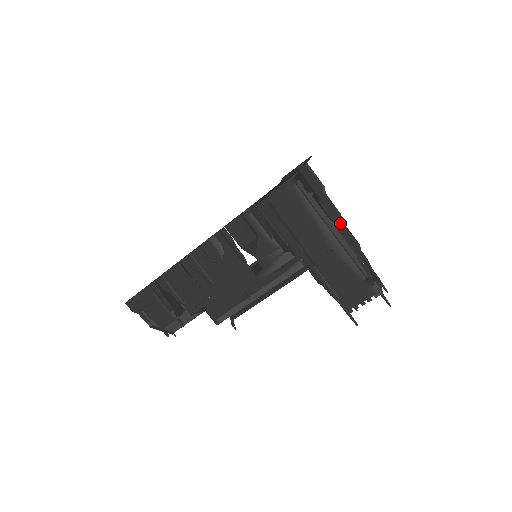
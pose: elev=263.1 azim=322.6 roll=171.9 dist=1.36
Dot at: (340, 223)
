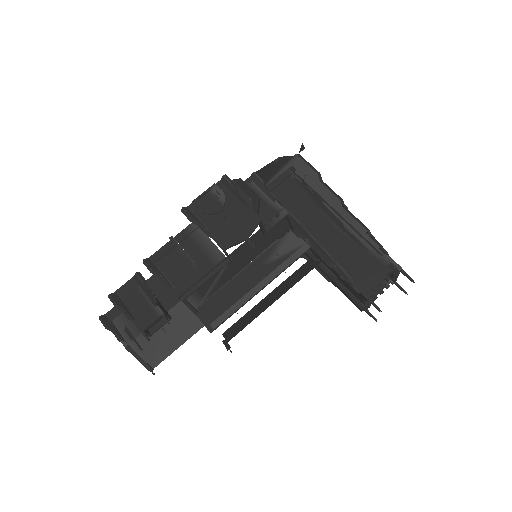
Dot at: occluded
